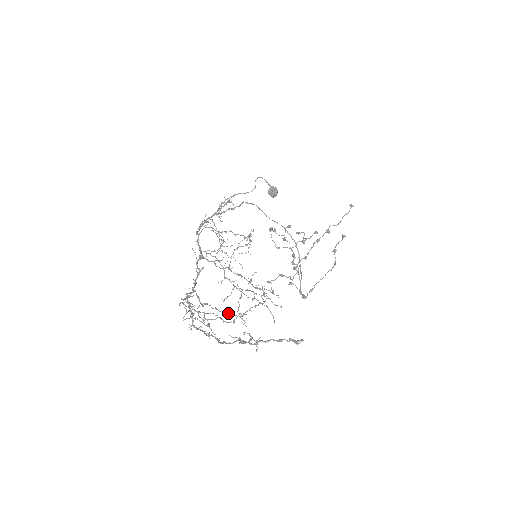
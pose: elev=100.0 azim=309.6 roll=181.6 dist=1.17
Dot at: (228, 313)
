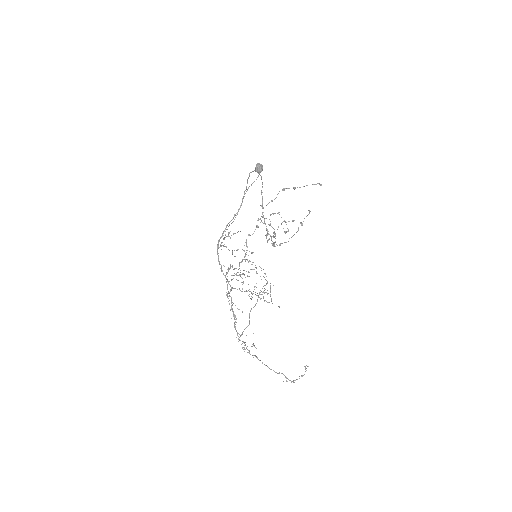
Dot at: occluded
